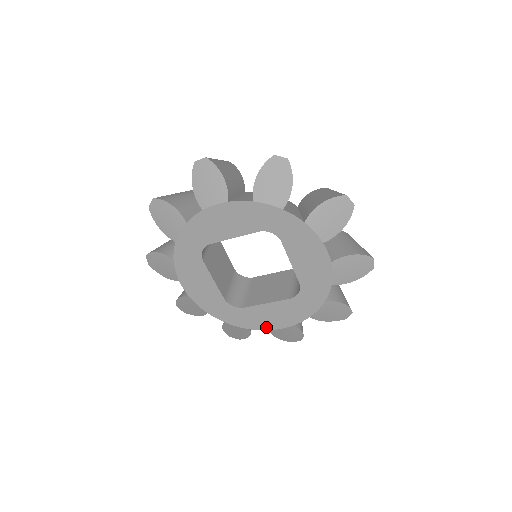
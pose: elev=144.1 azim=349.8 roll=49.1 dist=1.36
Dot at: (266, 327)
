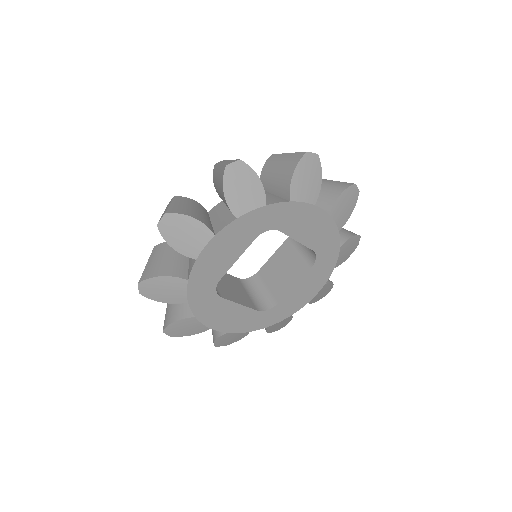
Dot at: (304, 303)
